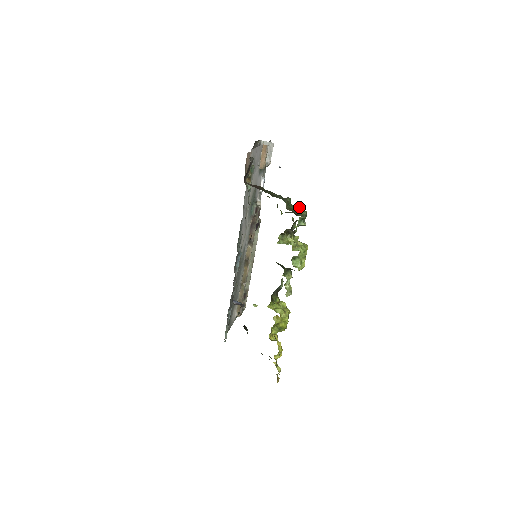
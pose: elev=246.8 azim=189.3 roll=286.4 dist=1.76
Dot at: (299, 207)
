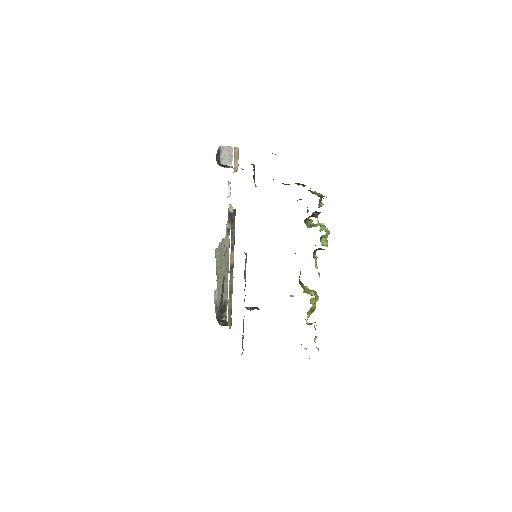
Dot at: occluded
